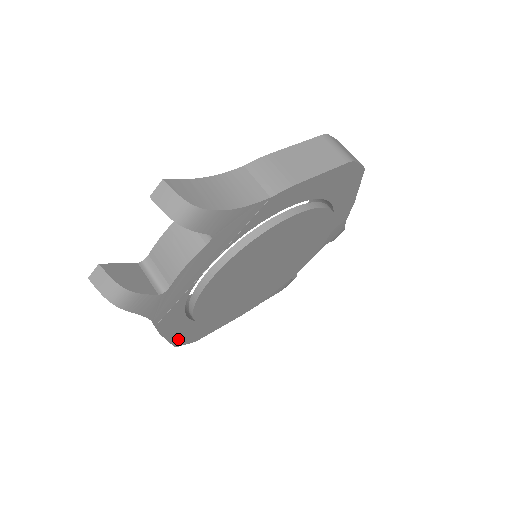
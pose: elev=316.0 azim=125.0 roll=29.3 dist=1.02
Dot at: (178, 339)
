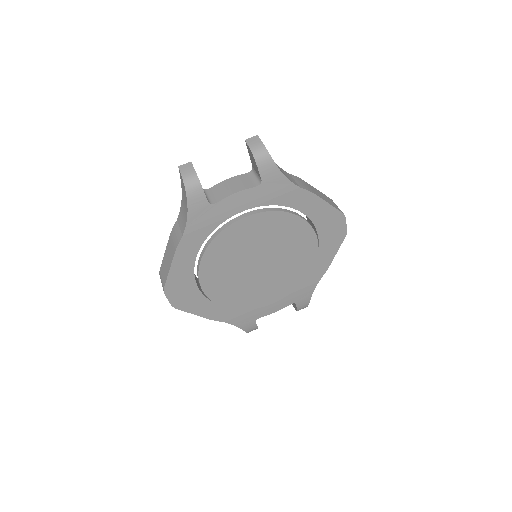
Dot at: (172, 282)
